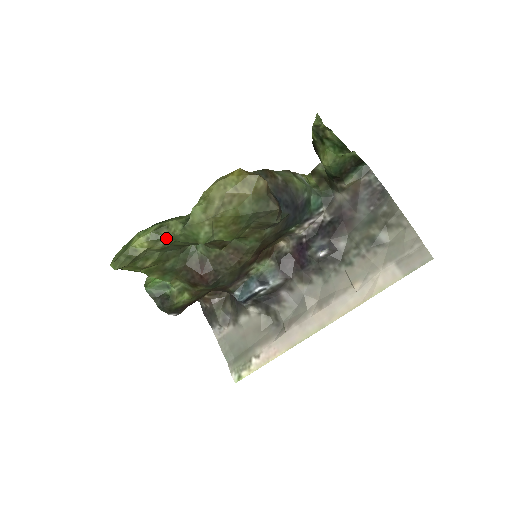
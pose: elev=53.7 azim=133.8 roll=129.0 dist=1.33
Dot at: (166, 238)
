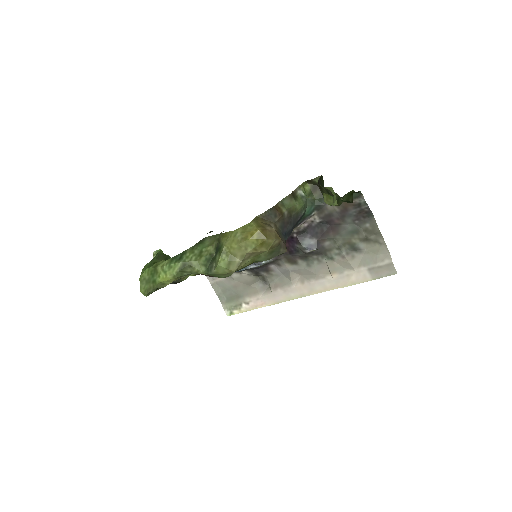
Dot at: (189, 274)
